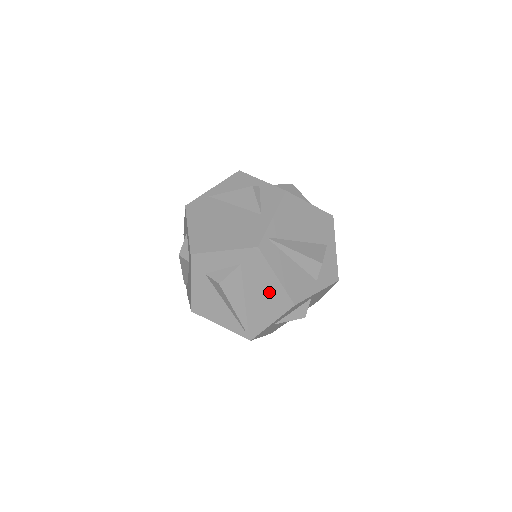
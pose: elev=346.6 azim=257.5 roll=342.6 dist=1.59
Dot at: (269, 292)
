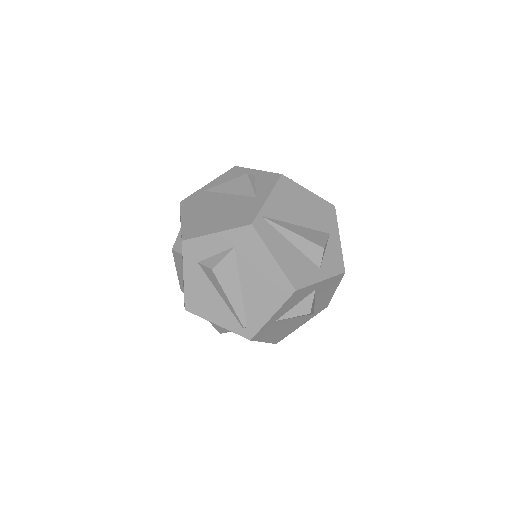
Dot at: (267, 277)
